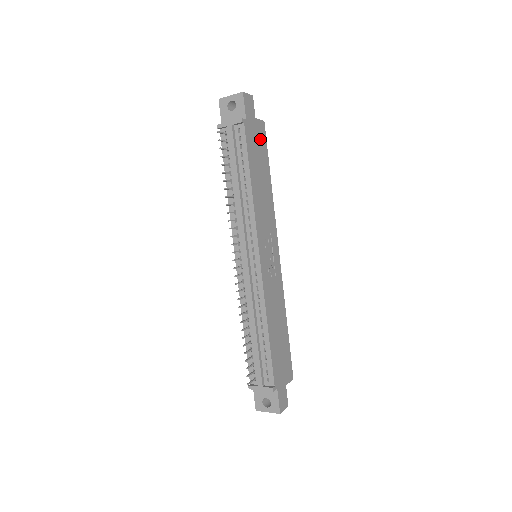
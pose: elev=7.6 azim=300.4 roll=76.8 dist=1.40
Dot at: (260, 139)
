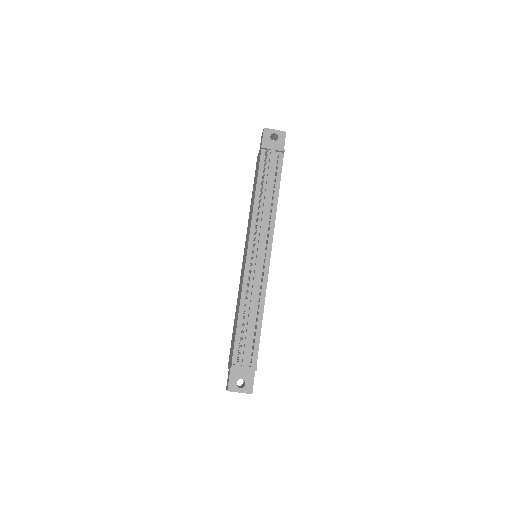
Dot at: occluded
